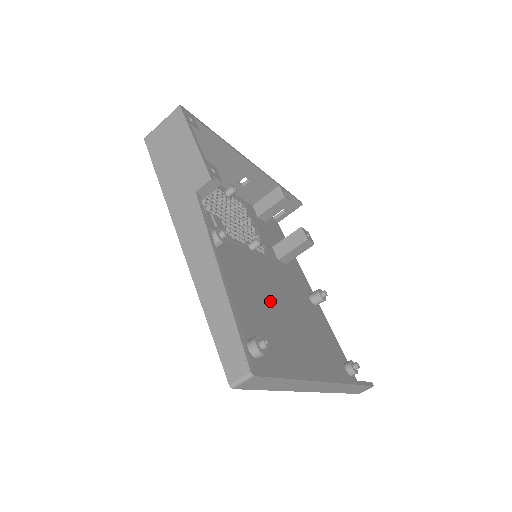
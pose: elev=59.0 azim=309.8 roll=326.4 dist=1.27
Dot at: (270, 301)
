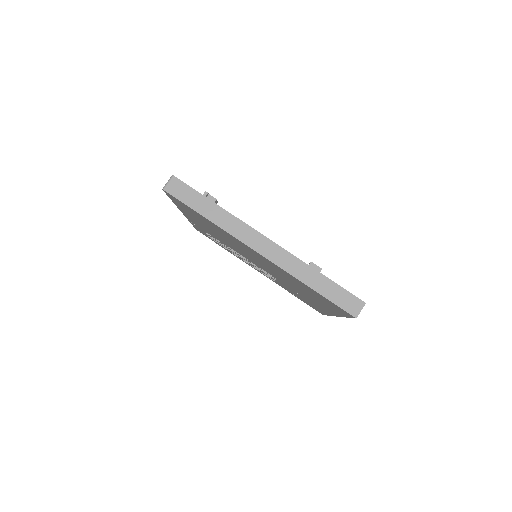
Dot at: occluded
